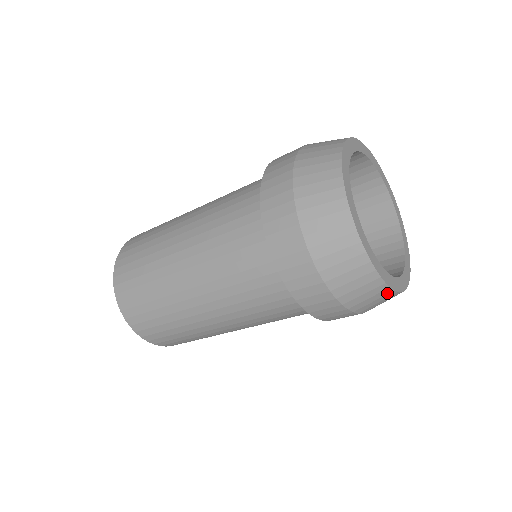
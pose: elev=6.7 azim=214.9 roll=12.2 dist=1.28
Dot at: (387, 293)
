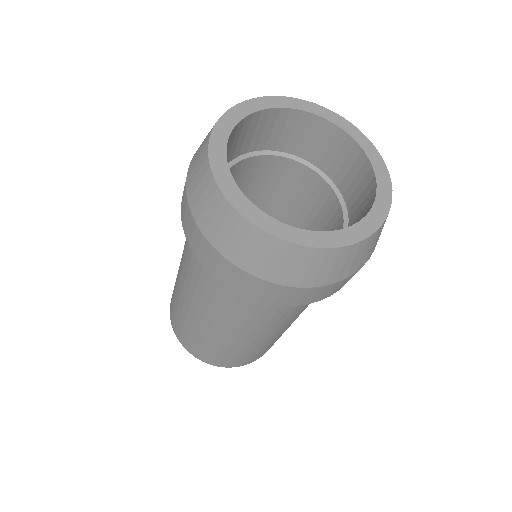
Dot at: (336, 253)
